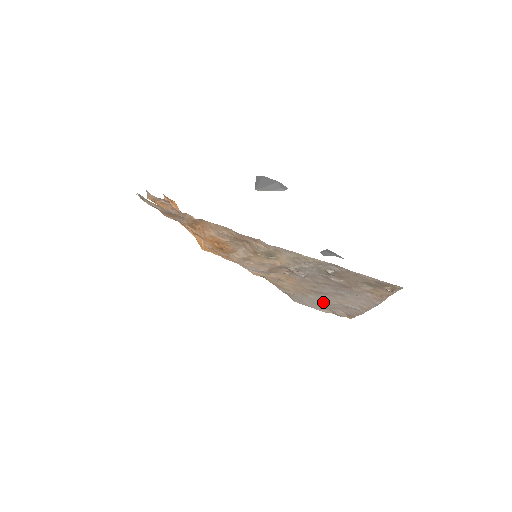
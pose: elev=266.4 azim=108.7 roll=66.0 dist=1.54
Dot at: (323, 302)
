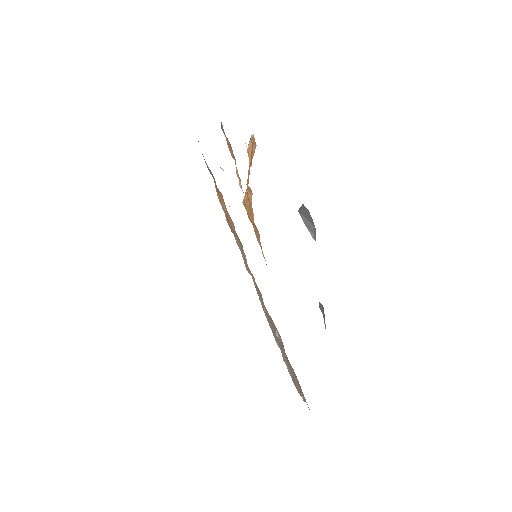
Dot at: occluded
